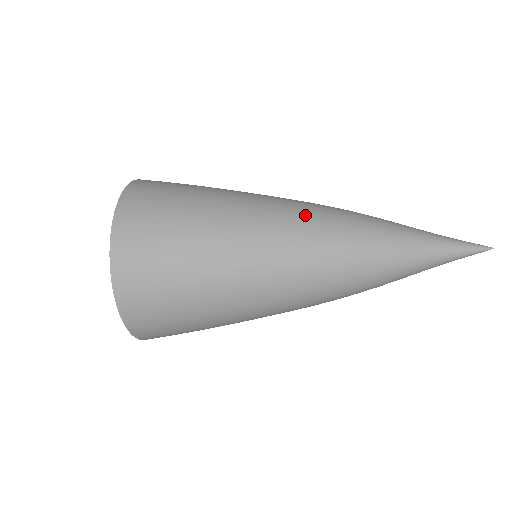
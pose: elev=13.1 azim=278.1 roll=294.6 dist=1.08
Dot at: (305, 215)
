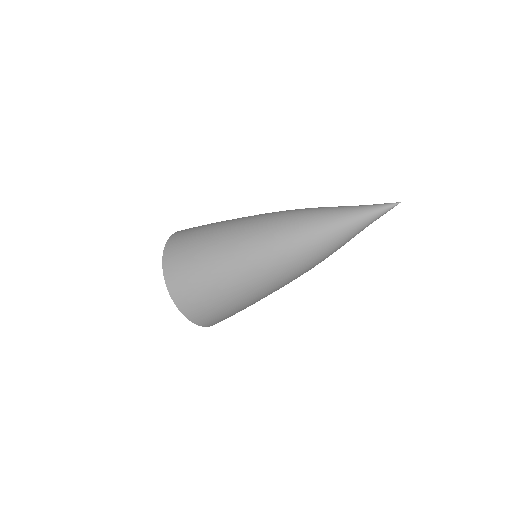
Dot at: (270, 213)
